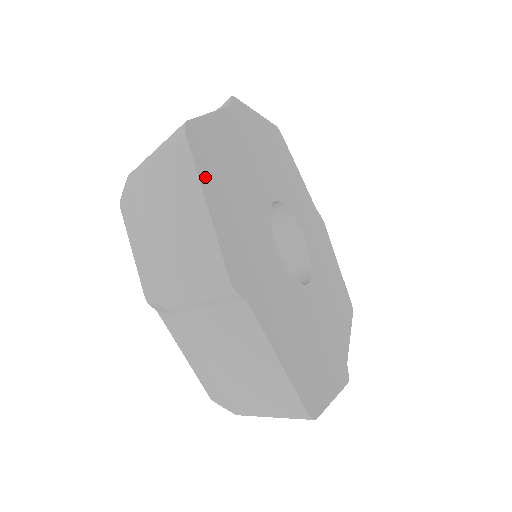
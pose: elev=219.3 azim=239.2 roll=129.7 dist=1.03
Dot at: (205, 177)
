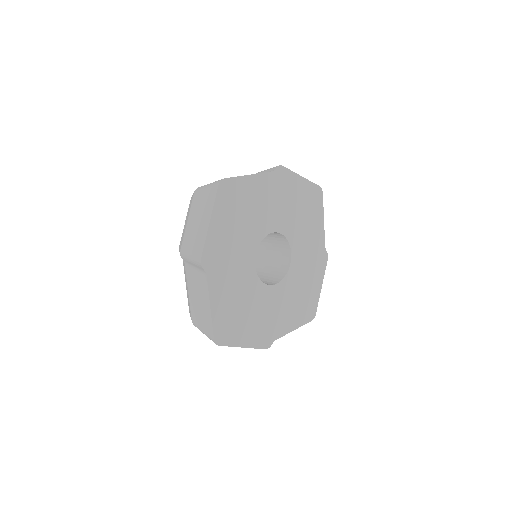
Dot at: (218, 208)
